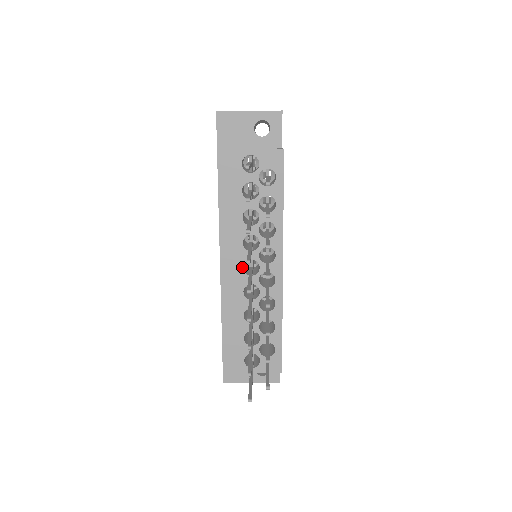
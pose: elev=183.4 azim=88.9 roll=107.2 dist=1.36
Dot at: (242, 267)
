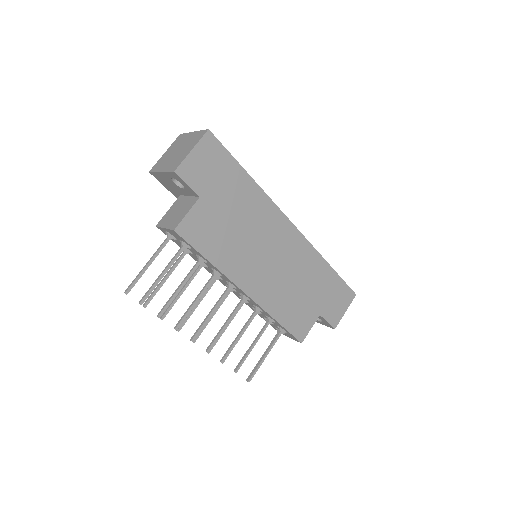
Dot at: occluded
